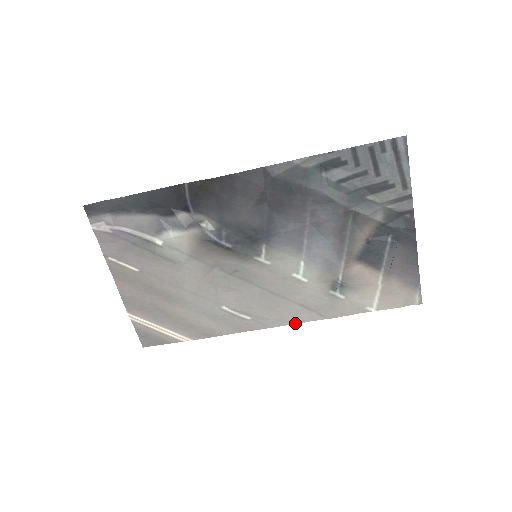
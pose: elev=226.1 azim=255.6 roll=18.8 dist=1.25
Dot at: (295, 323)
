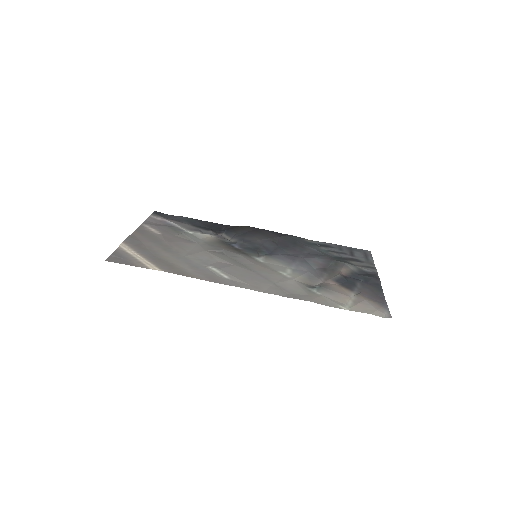
Dot at: (268, 293)
